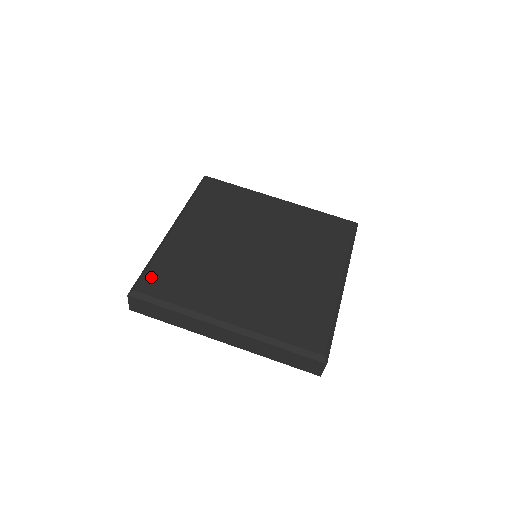
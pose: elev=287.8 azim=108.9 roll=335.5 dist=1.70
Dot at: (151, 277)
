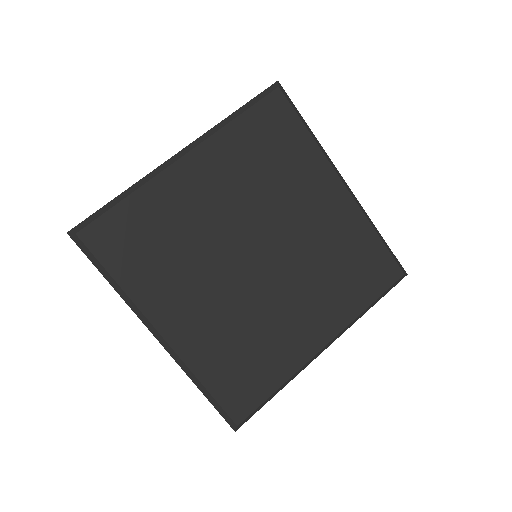
Dot at: (230, 400)
